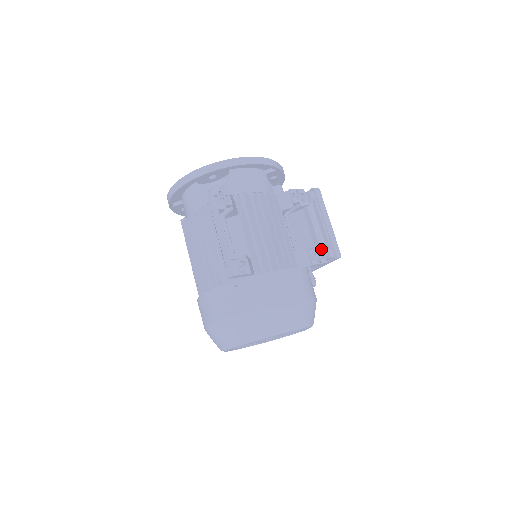
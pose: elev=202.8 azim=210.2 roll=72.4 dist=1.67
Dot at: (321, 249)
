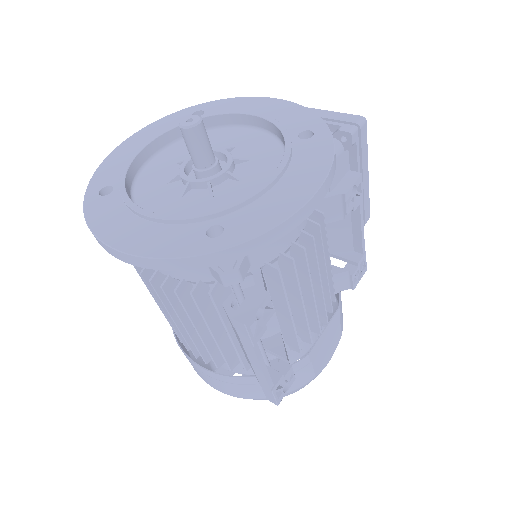
Dot at: (364, 258)
